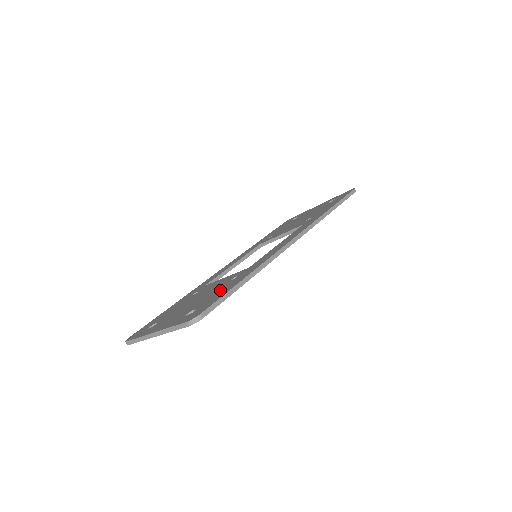
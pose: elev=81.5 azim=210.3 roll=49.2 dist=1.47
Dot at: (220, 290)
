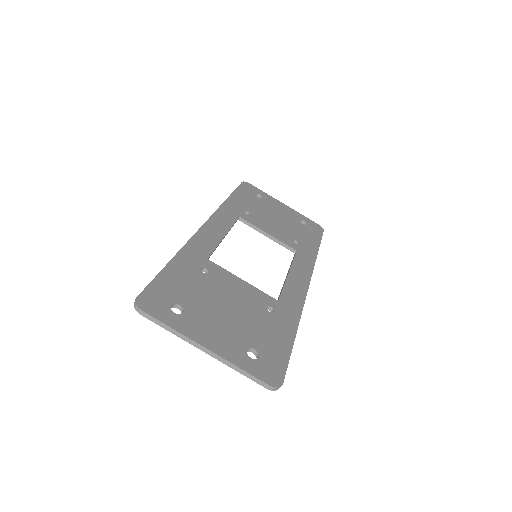
Dot at: (269, 330)
